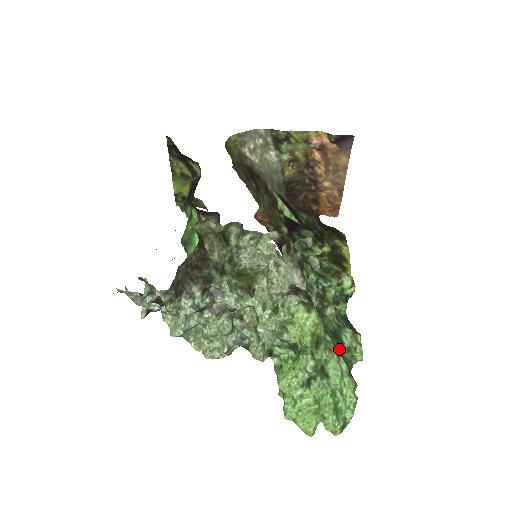
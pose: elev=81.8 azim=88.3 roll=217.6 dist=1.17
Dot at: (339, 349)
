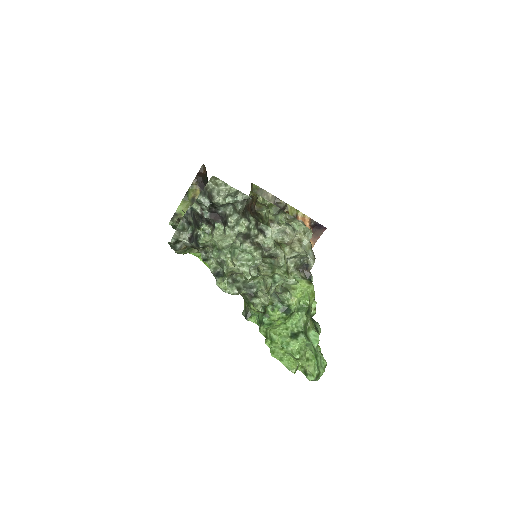
Dot at: (316, 328)
